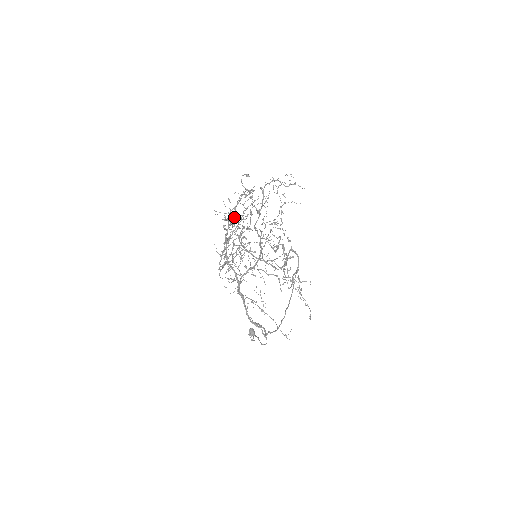
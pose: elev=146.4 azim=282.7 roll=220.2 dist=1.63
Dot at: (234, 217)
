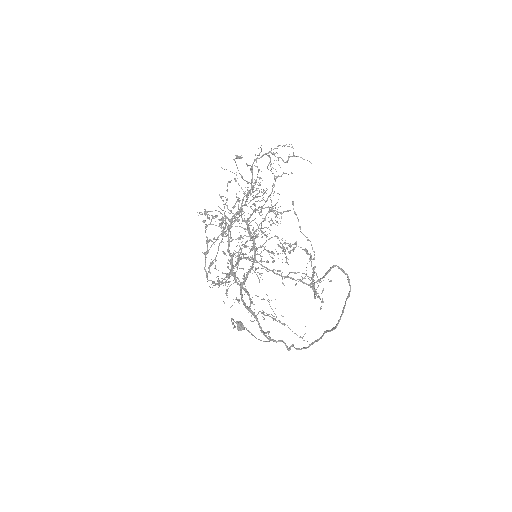
Dot at: occluded
